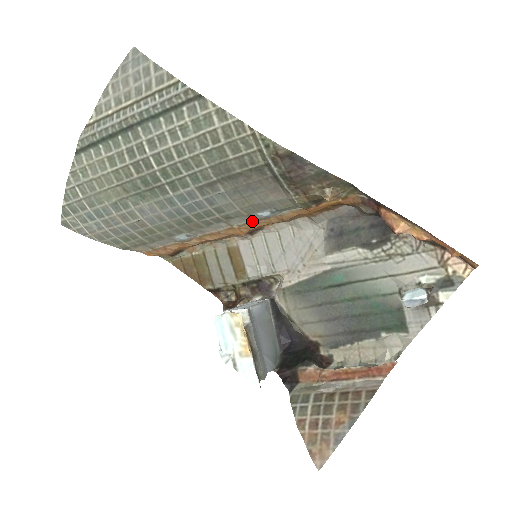
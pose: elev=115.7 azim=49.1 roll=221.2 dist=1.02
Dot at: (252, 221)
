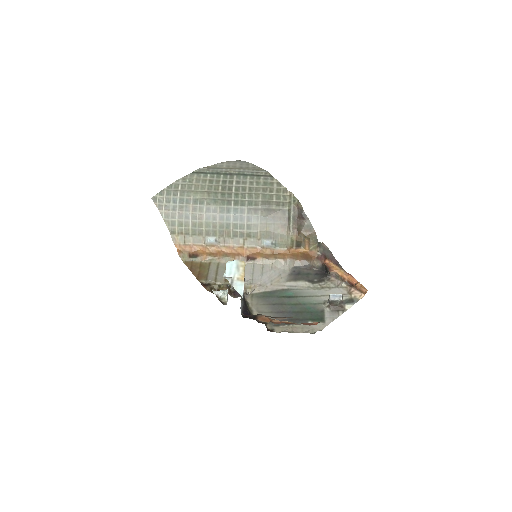
Dot at: (257, 247)
